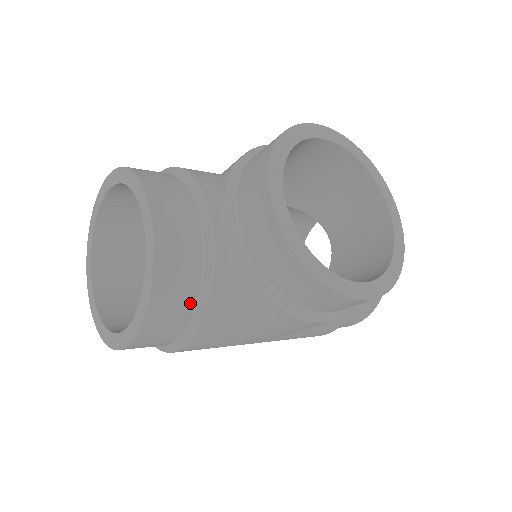
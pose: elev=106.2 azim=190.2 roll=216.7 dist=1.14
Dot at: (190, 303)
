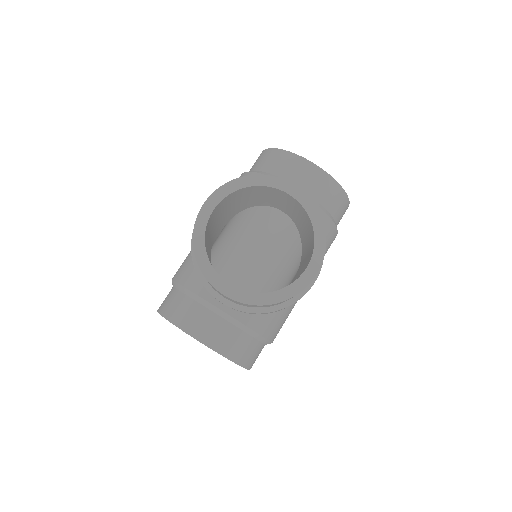
Dot at: (250, 340)
